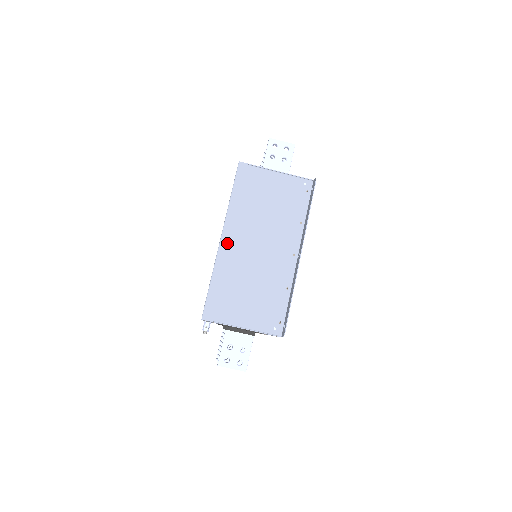
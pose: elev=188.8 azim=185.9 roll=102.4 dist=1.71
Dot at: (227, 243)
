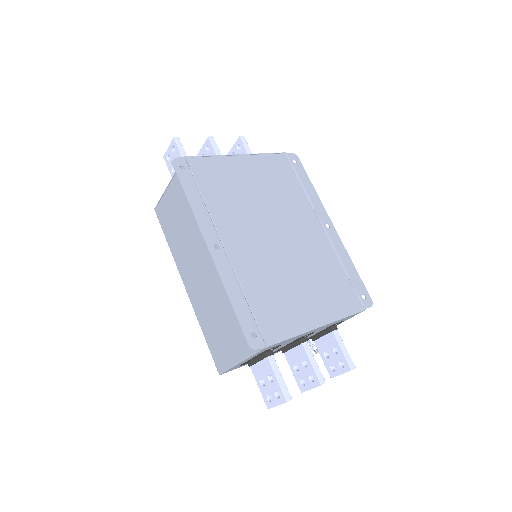
Dot at: (189, 288)
